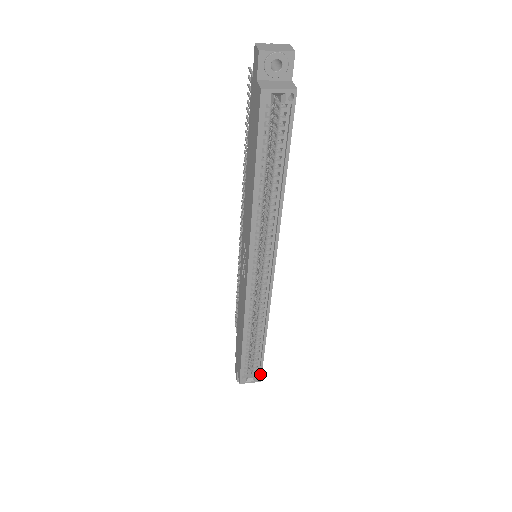
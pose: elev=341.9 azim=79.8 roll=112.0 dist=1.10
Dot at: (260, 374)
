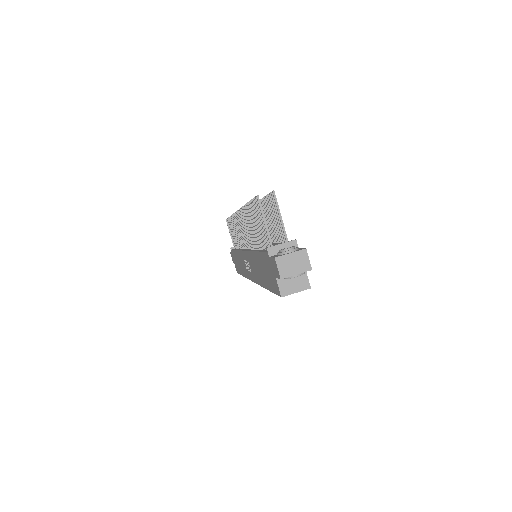
Dot at: occluded
